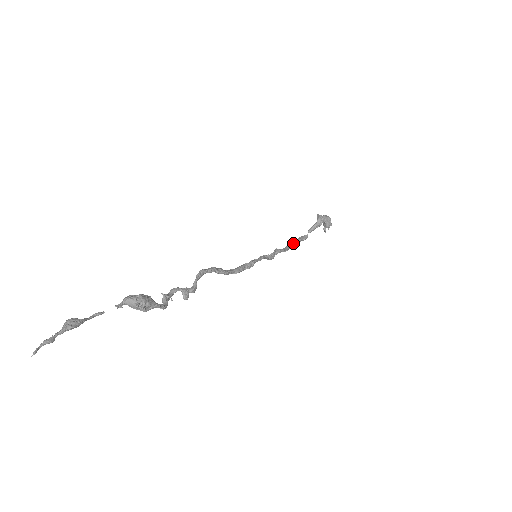
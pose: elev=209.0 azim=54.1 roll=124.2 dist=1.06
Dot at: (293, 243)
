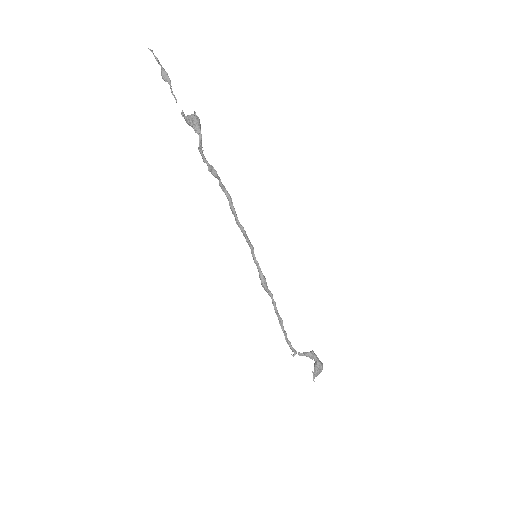
Dot at: (283, 326)
